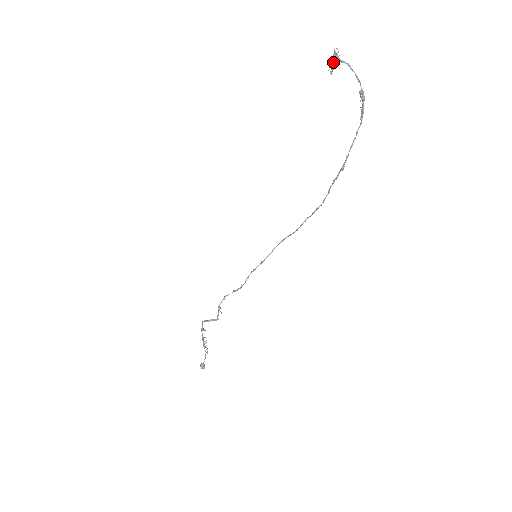
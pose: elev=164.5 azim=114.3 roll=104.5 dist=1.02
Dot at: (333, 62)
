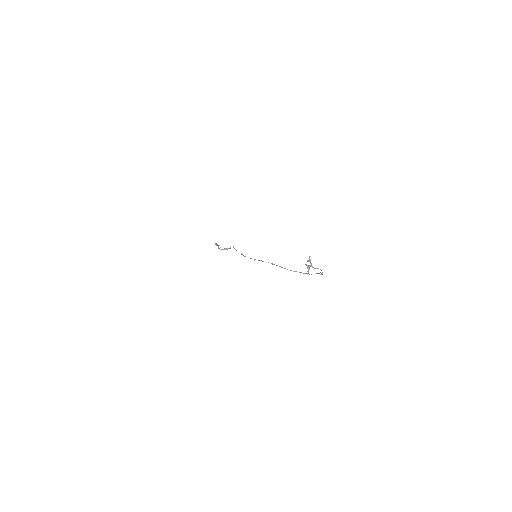
Dot at: (308, 273)
